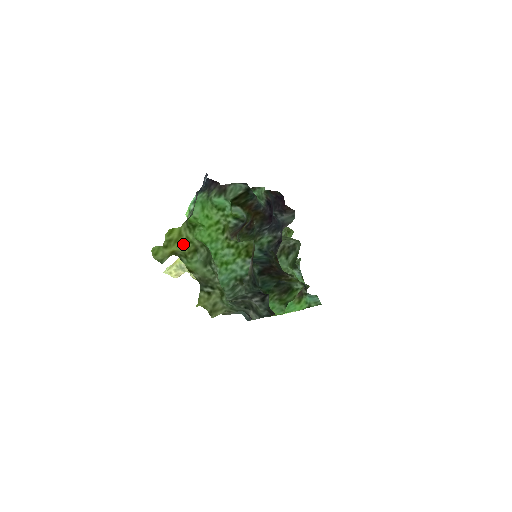
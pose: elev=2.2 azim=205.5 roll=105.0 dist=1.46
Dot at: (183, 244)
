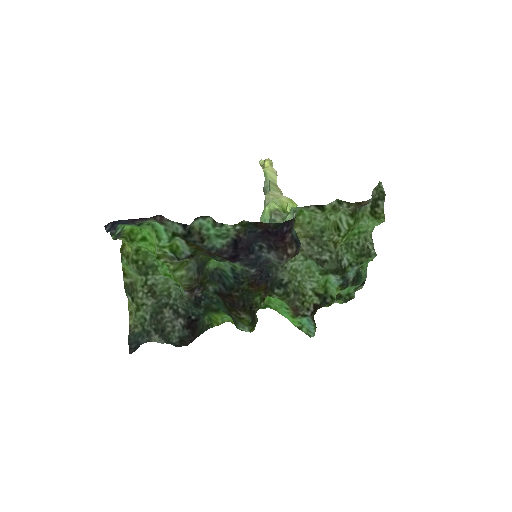
Dot at: (128, 245)
